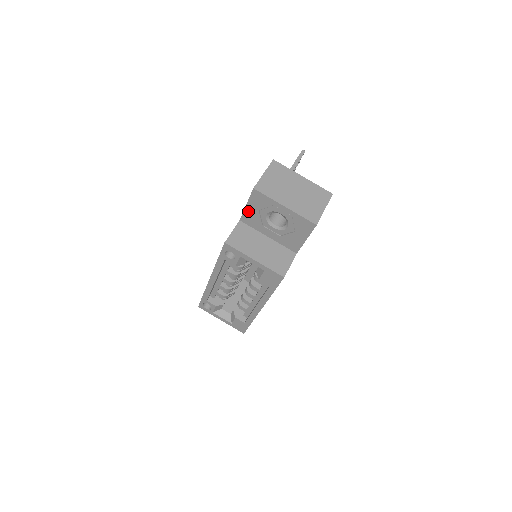
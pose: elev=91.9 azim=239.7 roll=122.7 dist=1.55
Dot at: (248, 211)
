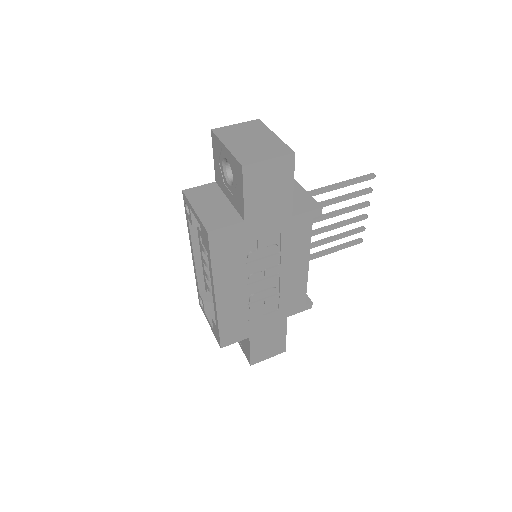
Dot at: (216, 165)
